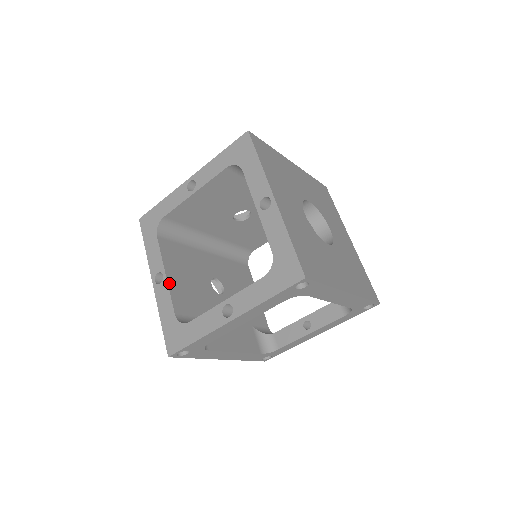
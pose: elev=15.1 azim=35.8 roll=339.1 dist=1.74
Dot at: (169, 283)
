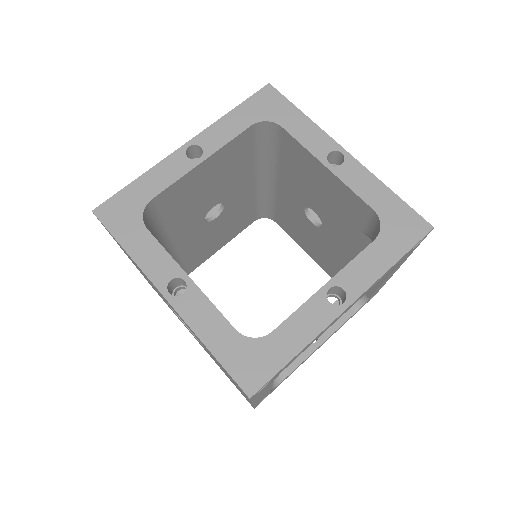
Dot at: (200, 290)
